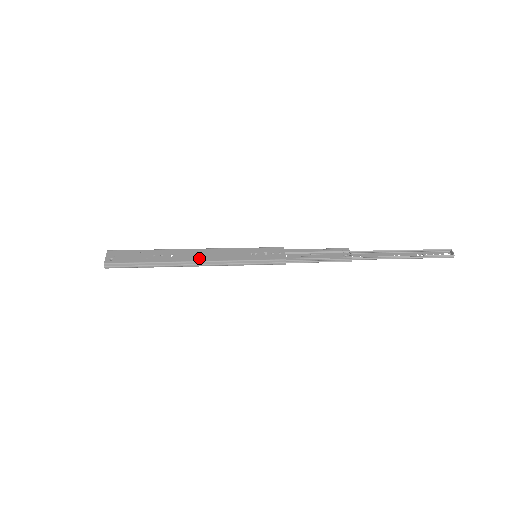
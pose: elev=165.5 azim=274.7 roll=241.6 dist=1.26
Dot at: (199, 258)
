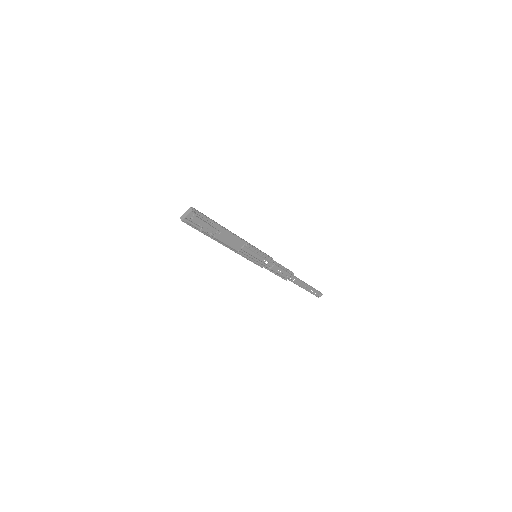
Dot at: (234, 237)
